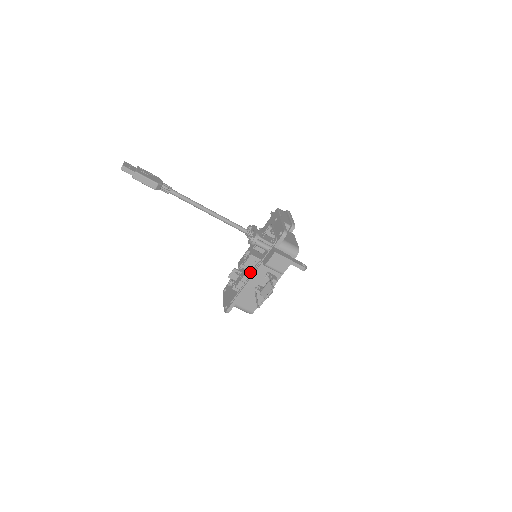
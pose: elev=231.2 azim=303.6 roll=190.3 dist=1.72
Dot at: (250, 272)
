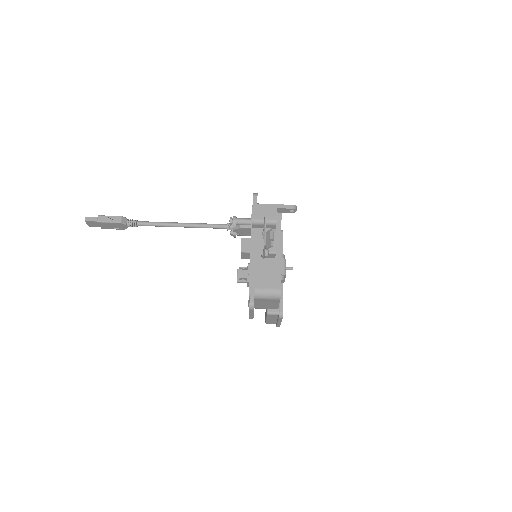
Dot at: occluded
